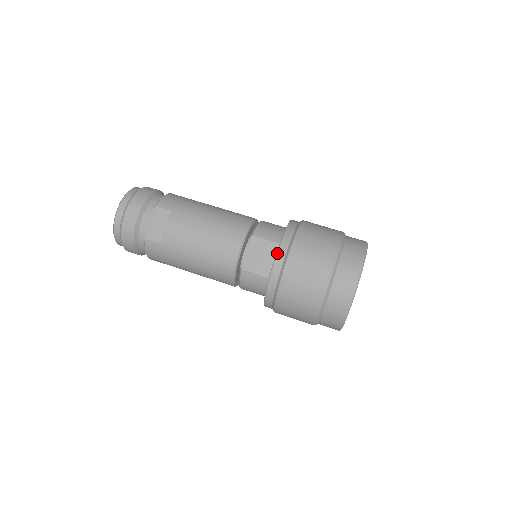
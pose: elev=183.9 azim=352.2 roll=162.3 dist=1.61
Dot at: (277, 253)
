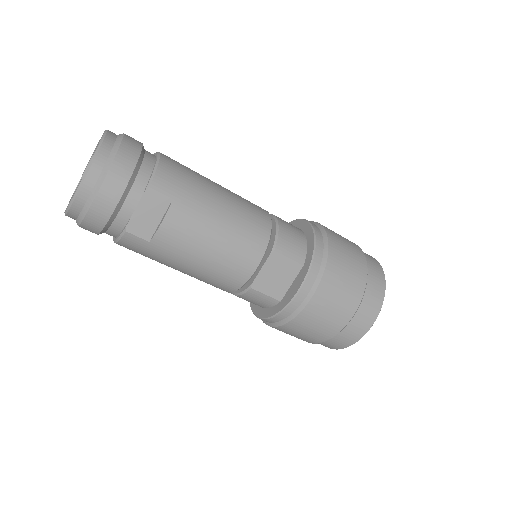
Dot at: (304, 284)
